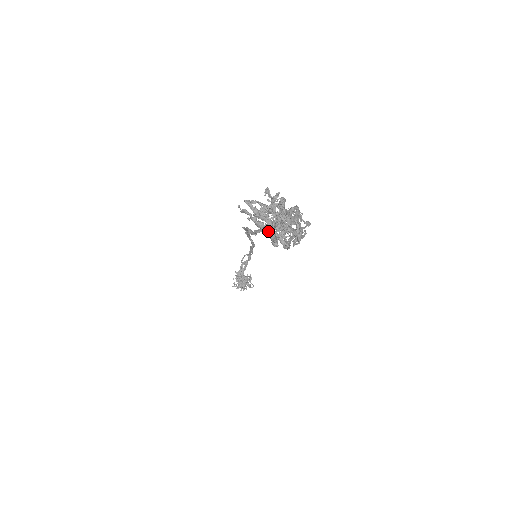
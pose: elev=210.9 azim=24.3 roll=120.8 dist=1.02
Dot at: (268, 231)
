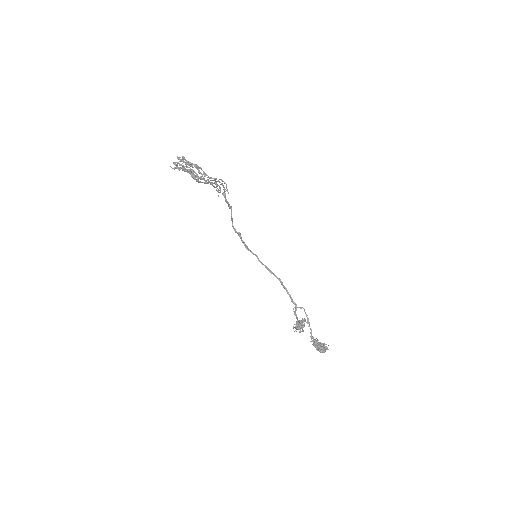
Dot at: (182, 168)
